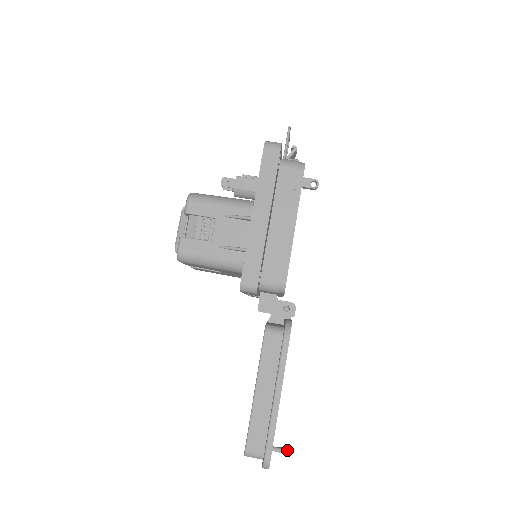
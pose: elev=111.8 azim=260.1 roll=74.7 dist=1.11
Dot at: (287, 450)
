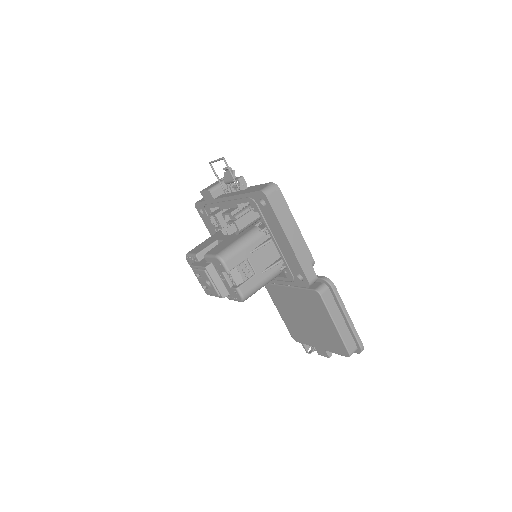
Dot at: occluded
